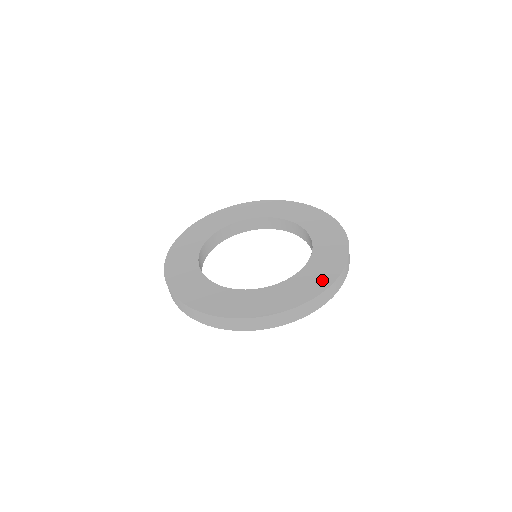
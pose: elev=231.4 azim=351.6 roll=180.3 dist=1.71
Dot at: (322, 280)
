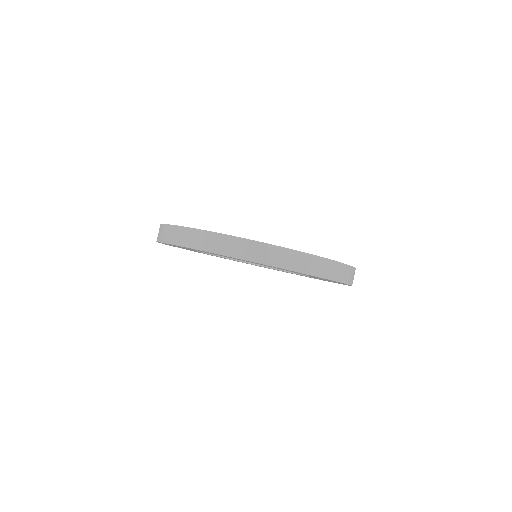
Dot at: occluded
